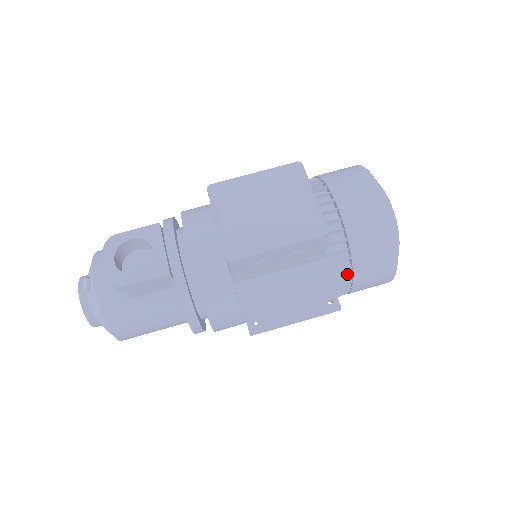
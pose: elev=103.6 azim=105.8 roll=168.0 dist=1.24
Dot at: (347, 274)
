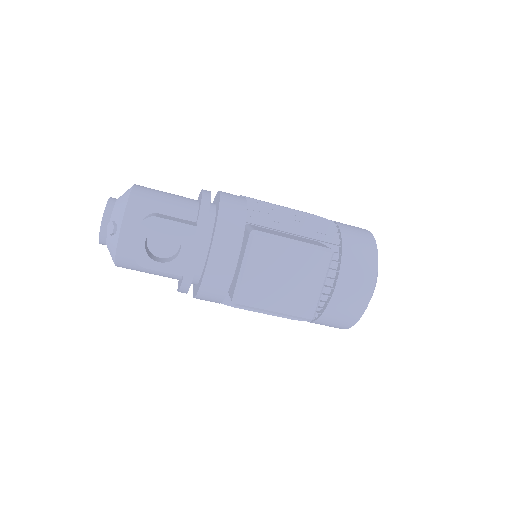
Dot at: occluded
